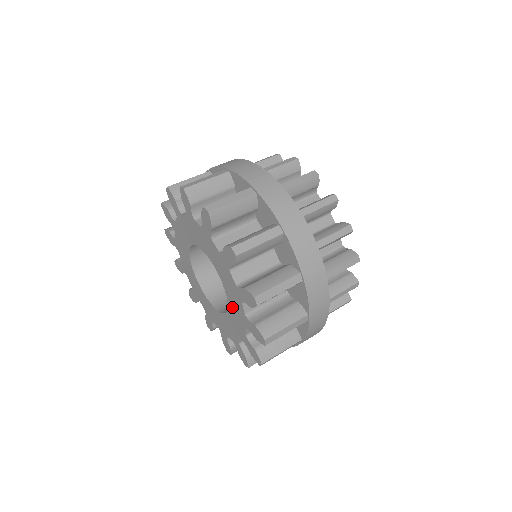
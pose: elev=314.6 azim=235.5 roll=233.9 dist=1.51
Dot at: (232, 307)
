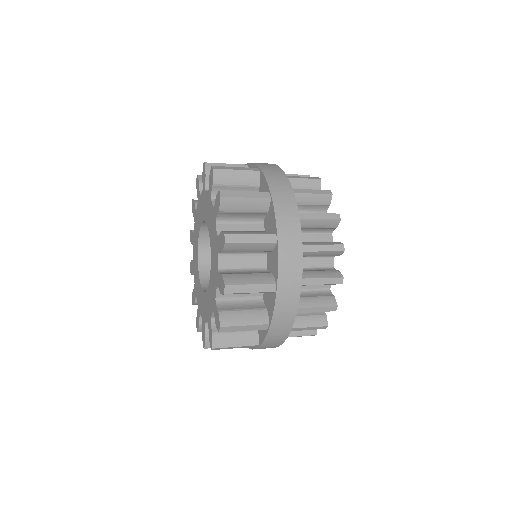
Dot at: (212, 250)
